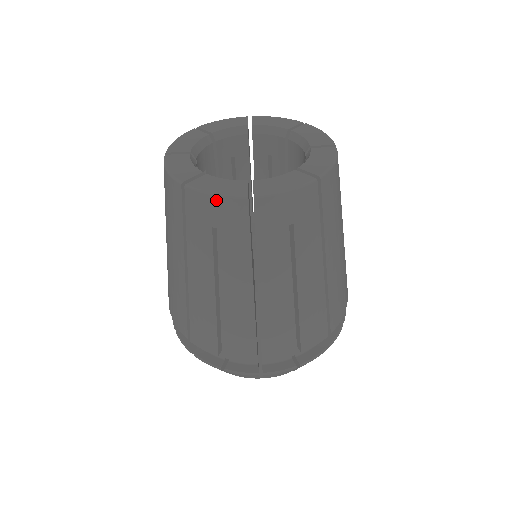
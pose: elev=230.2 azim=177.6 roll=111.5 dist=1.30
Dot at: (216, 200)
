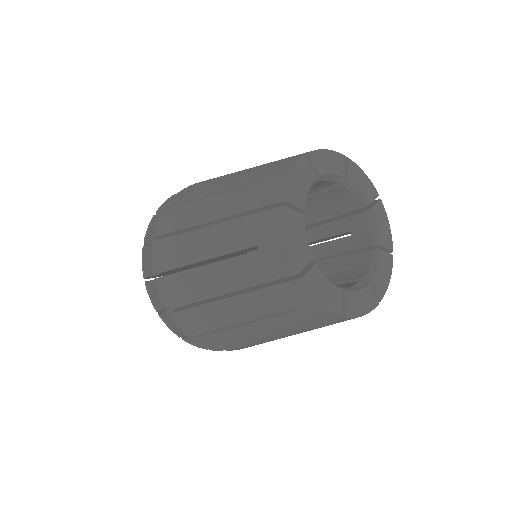
Dot at: occluded
